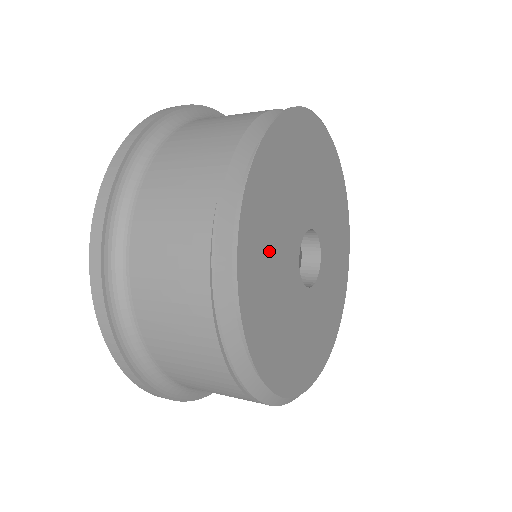
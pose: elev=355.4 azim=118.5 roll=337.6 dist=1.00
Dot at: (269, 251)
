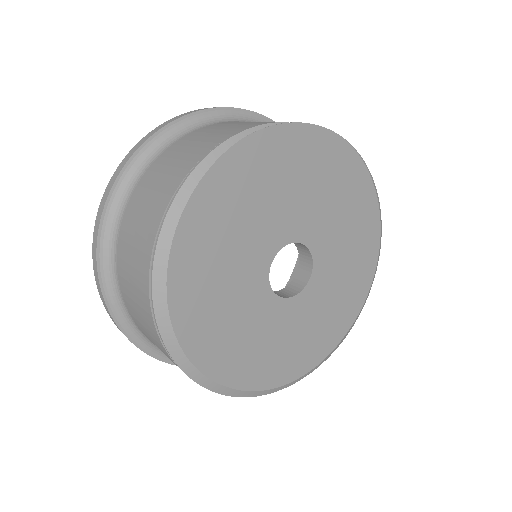
Dot at: (244, 208)
